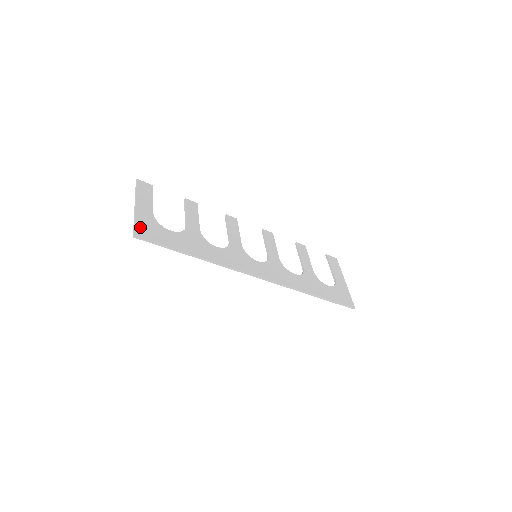
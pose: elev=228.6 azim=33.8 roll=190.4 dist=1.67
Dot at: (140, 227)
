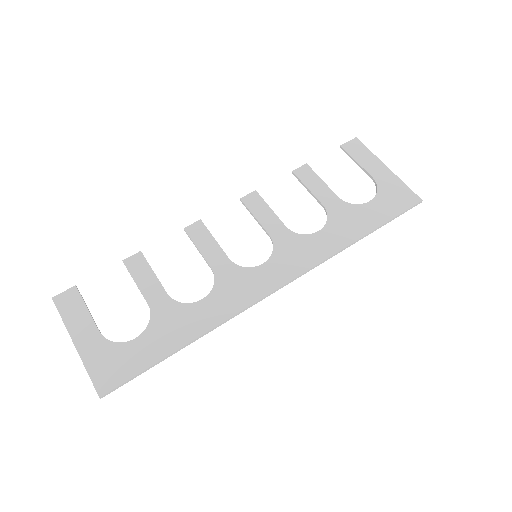
Dot at: (98, 376)
